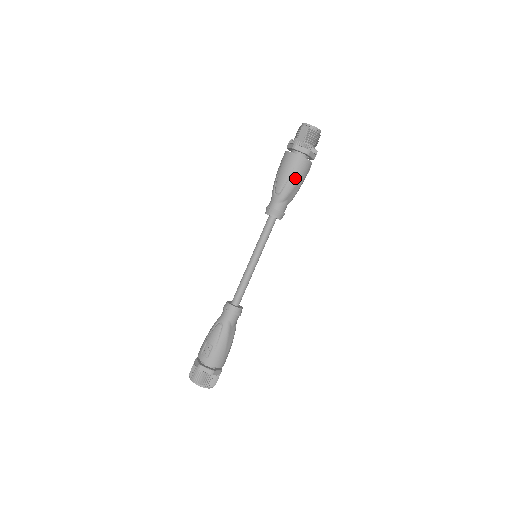
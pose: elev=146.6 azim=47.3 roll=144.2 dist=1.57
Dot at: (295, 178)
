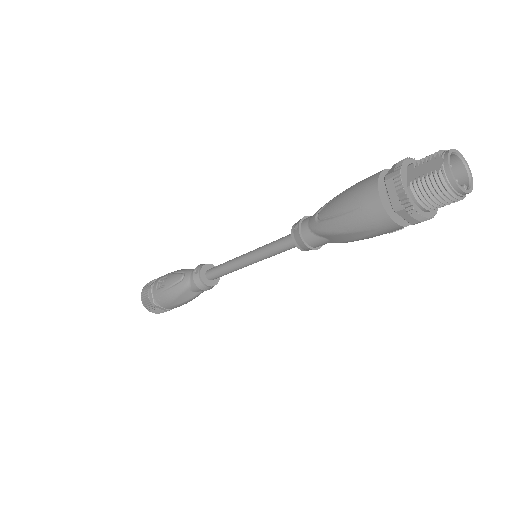
Dot at: (349, 224)
